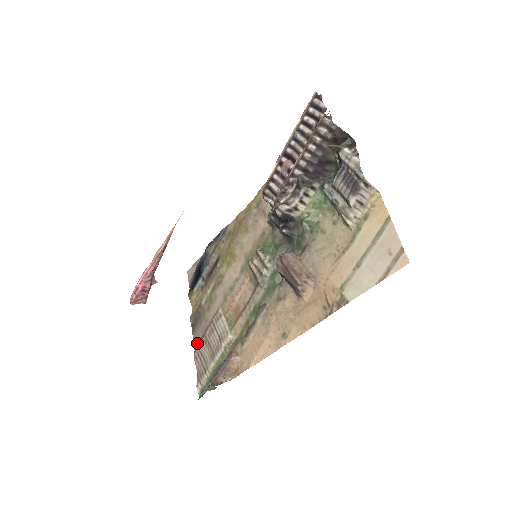
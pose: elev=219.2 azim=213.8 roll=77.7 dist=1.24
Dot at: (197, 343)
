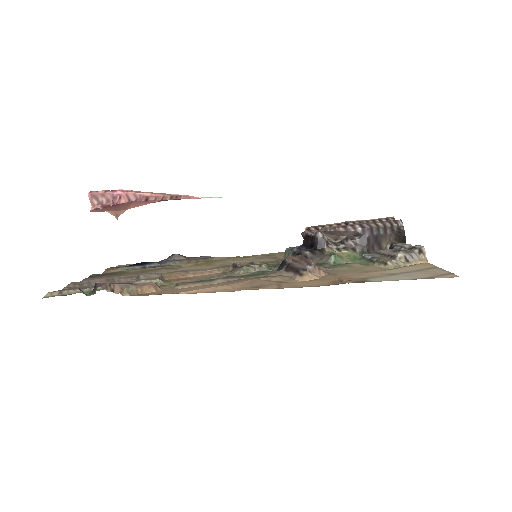
Dot at: occluded
